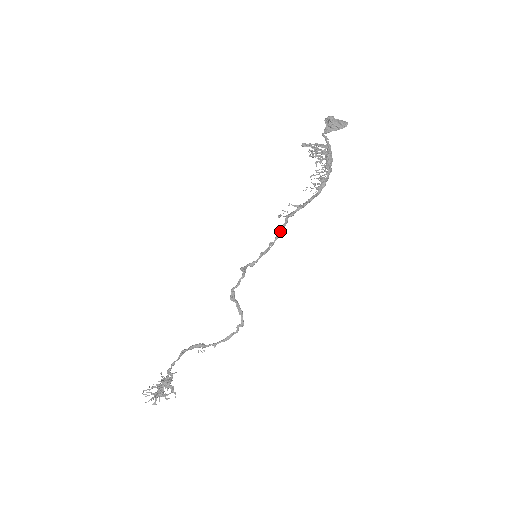
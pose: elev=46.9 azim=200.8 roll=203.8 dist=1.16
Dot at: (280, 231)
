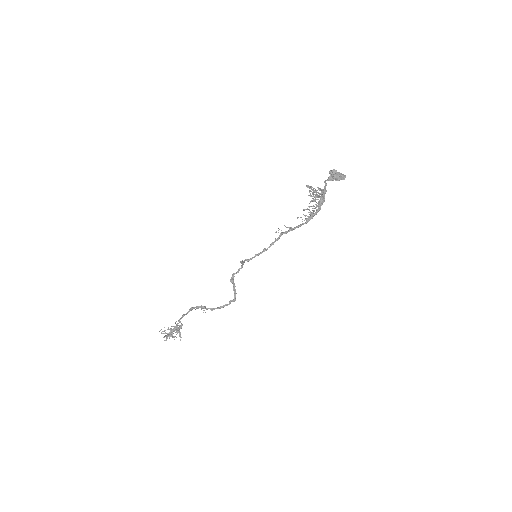
Dot at: (274, 242)
